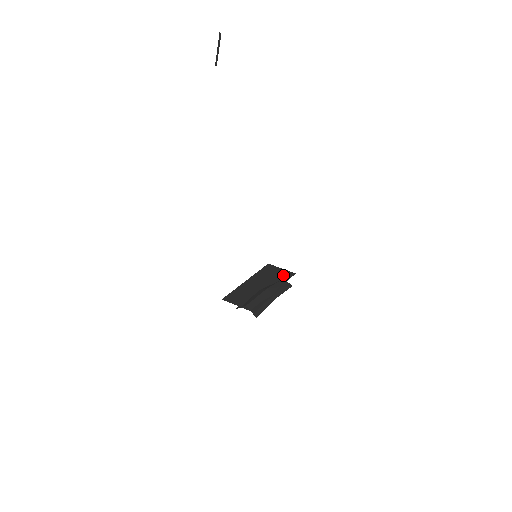
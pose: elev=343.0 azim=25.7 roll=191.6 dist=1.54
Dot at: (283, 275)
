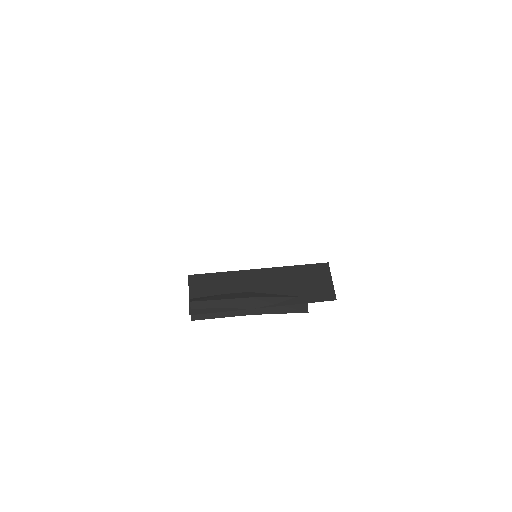
Dot at: (314, 291)
